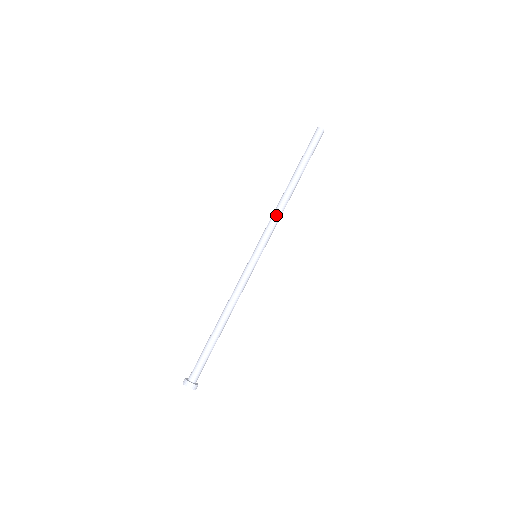
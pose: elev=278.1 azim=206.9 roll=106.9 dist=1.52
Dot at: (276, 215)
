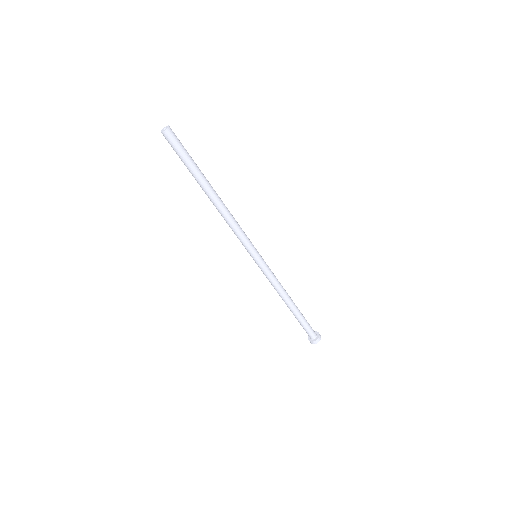
Dot at: (230, 226)
